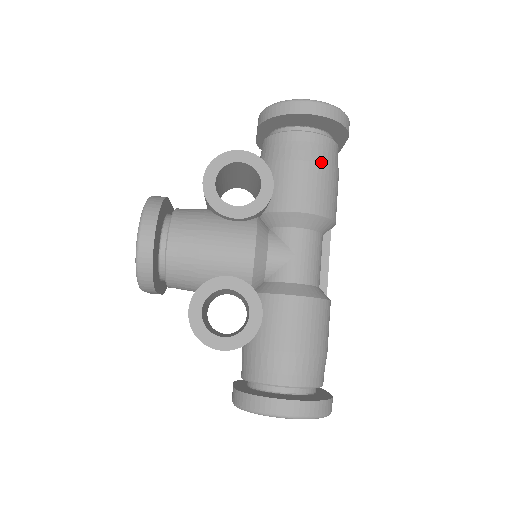
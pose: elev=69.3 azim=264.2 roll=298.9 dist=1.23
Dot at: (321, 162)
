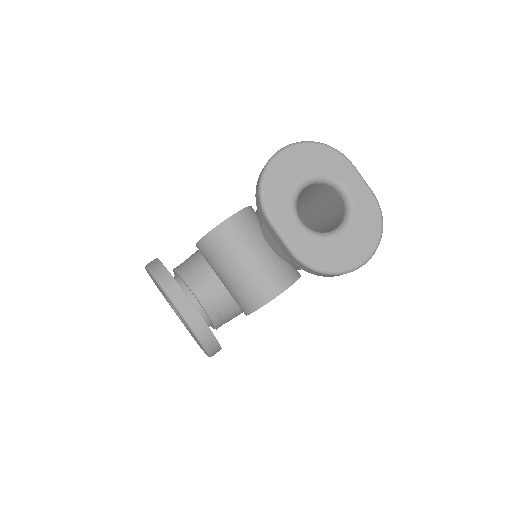
Dot at: occluded
